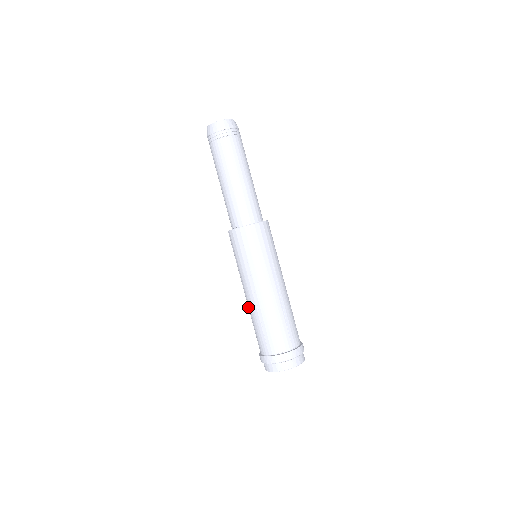
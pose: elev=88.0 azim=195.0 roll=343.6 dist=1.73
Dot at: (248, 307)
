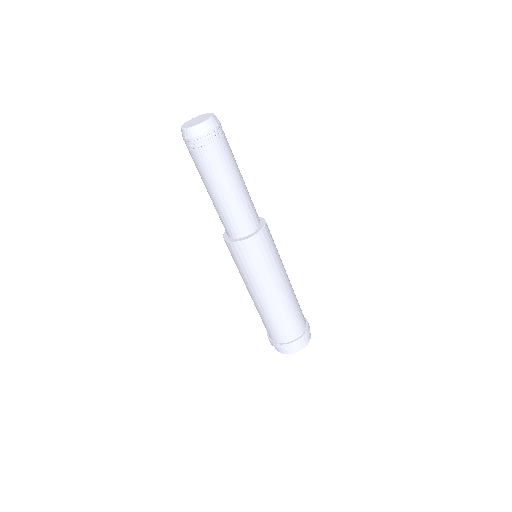
Dot at: occluded
